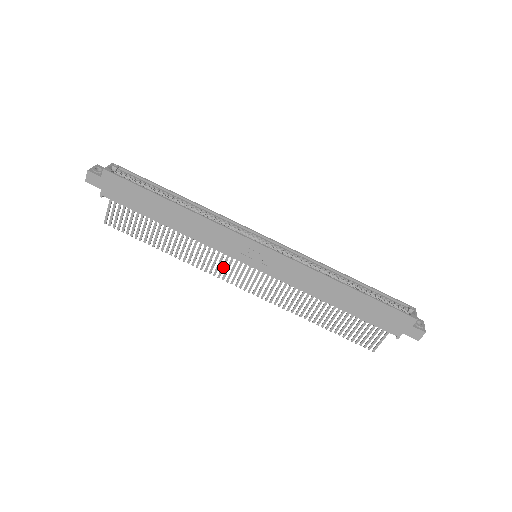
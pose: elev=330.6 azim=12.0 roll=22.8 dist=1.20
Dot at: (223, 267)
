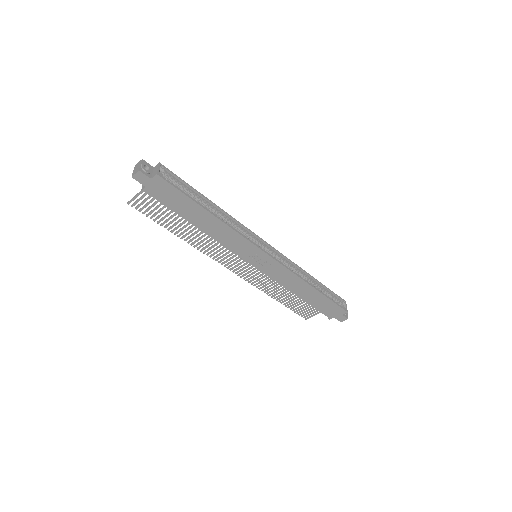
Dot at: occluded
